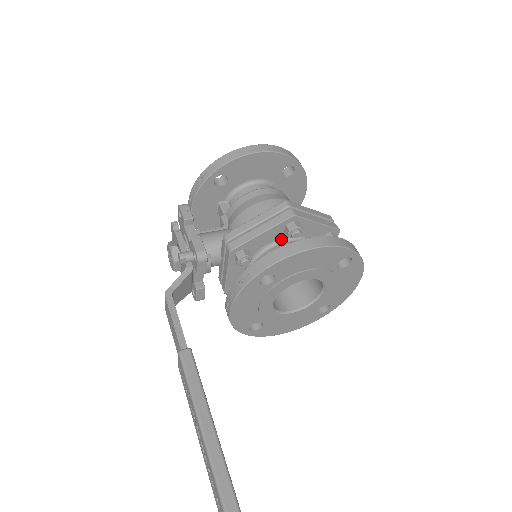
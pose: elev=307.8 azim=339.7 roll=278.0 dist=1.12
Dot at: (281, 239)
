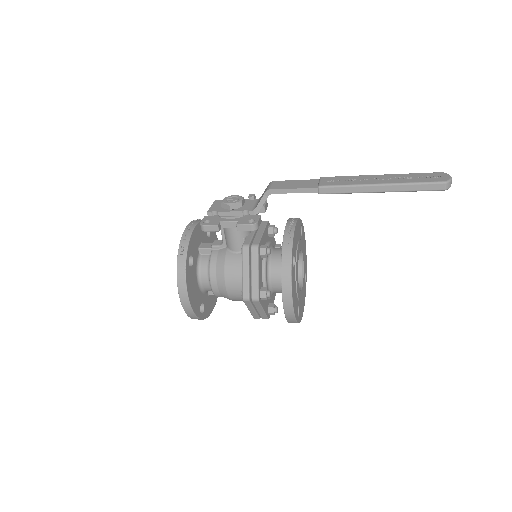
Dot at: occluded
